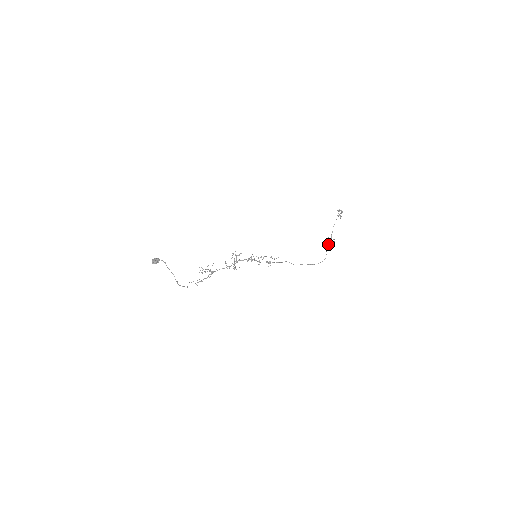
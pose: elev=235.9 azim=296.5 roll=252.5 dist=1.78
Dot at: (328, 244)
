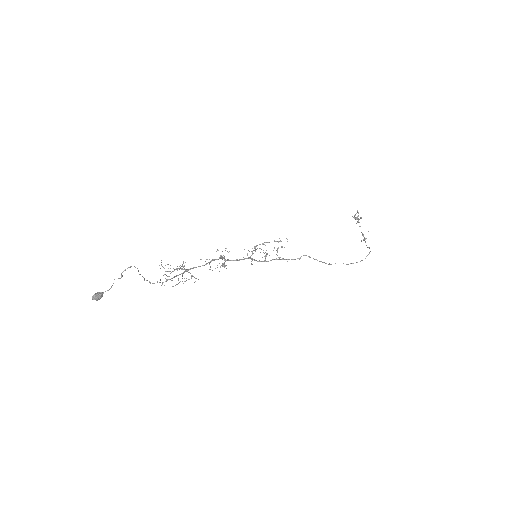
Dot at: occluded
